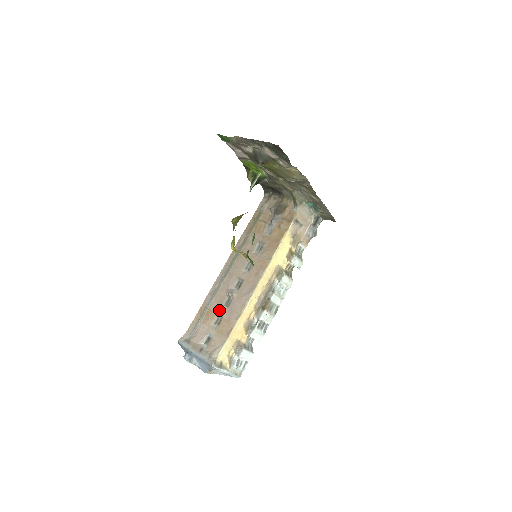
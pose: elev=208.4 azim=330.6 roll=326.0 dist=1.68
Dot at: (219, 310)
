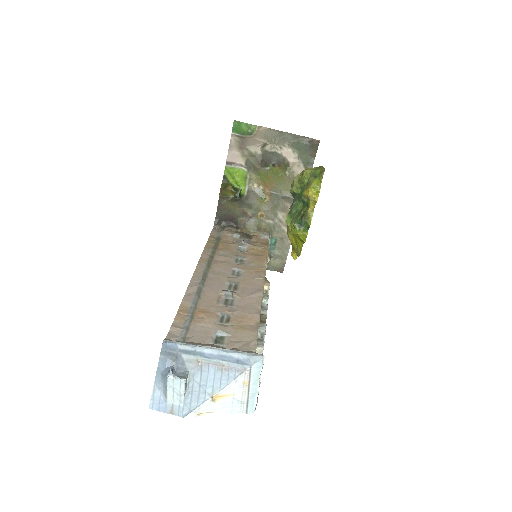
Dot at: (219, 308)
